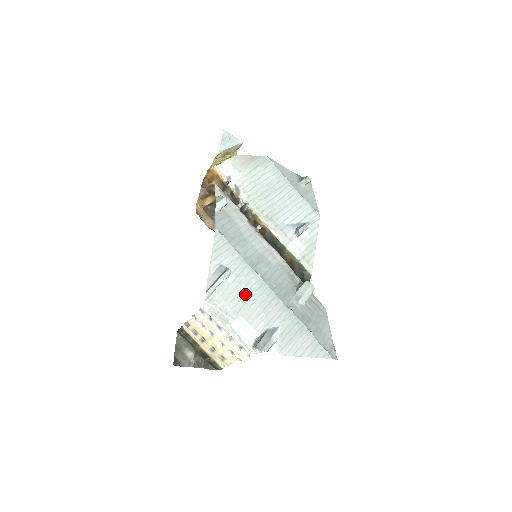
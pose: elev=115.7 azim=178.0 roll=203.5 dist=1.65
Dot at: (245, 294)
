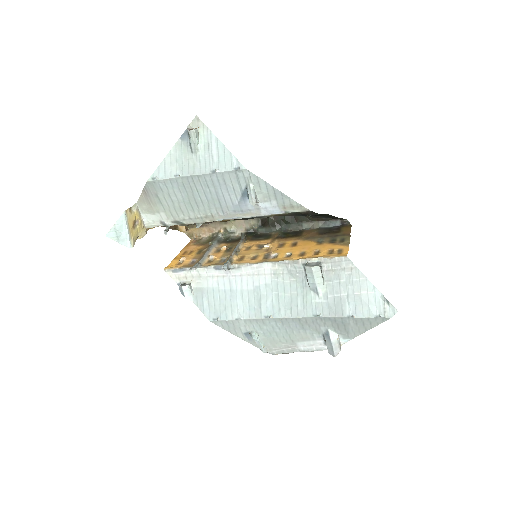
Dot at: (281, 332)
